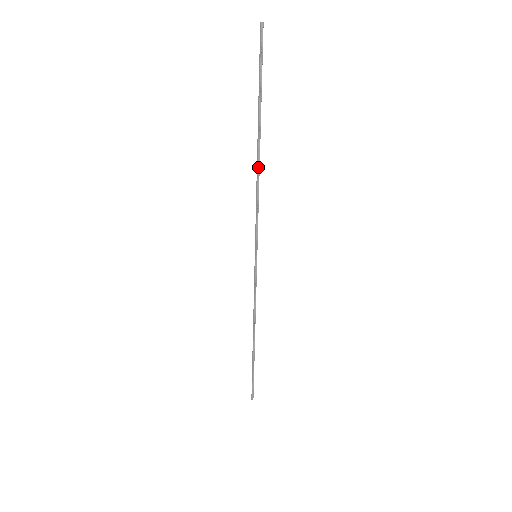
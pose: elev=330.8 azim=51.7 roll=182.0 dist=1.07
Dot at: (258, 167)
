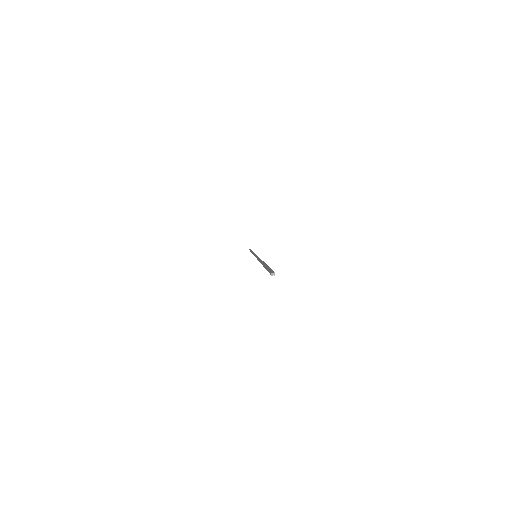
Dot at: occluded
